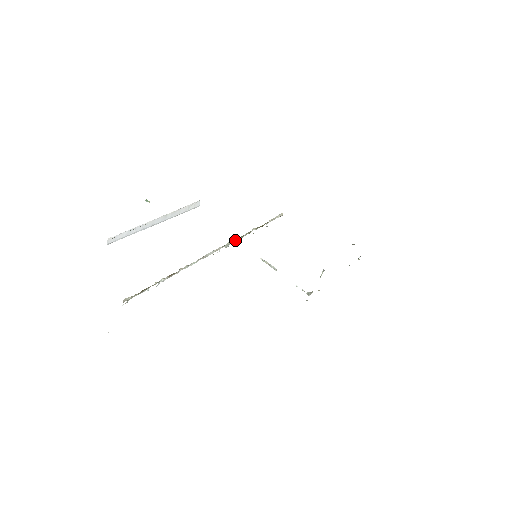
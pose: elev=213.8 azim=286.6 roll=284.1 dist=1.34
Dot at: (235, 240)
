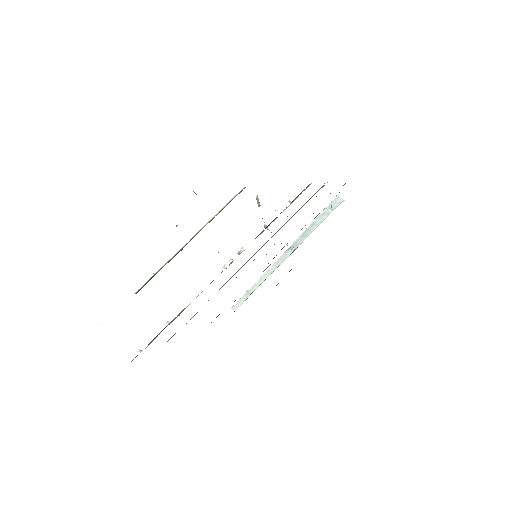
Dot at: occluded
